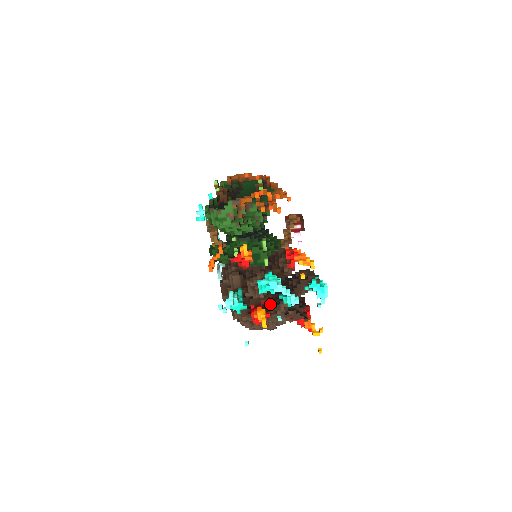
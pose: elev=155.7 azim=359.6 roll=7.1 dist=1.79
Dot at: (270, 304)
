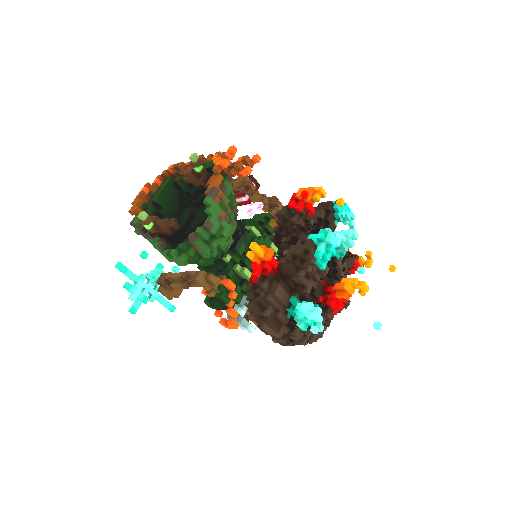
Dot at: occluded
